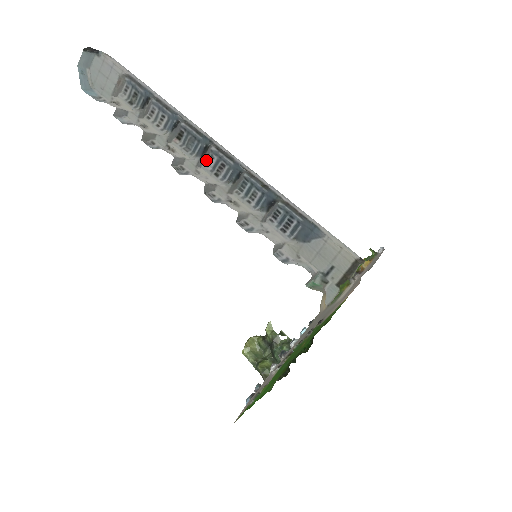
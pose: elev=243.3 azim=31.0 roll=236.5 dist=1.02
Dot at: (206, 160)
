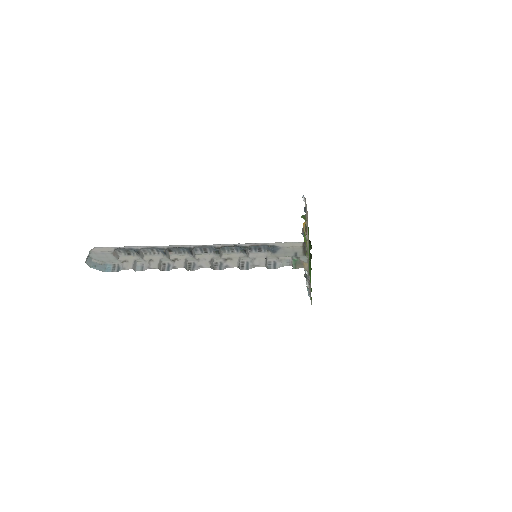
Dot at: (194, 251)
